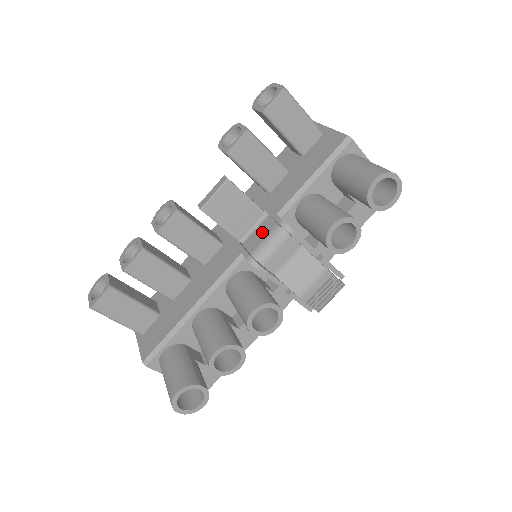
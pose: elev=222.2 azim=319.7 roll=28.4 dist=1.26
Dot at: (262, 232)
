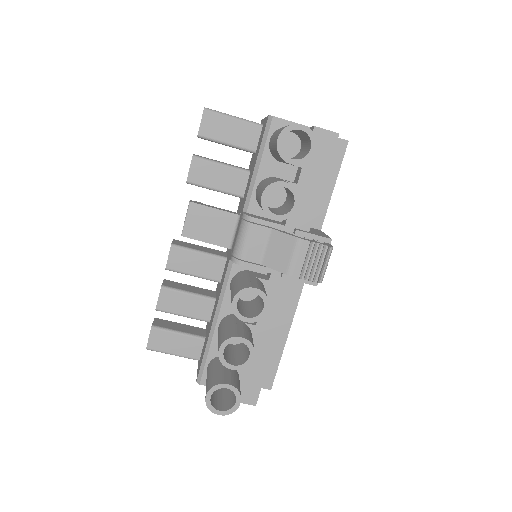
Dot at: (237, 232)
